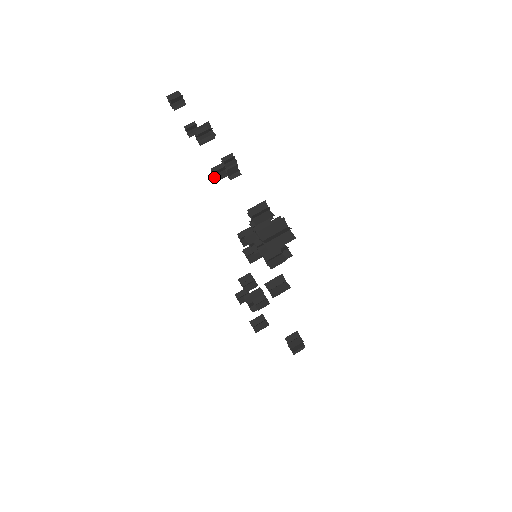
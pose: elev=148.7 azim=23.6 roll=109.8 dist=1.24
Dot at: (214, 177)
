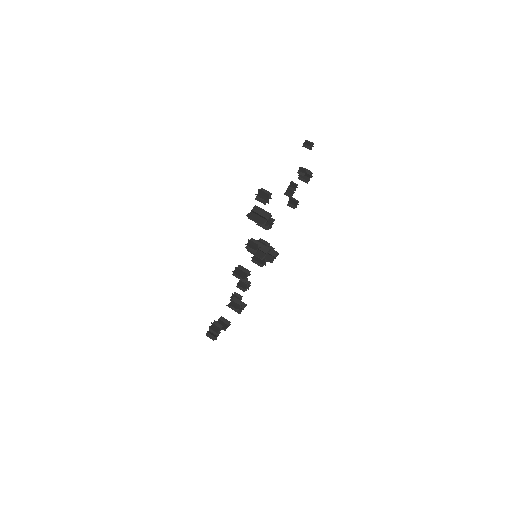
Dot at: (289, 204)
